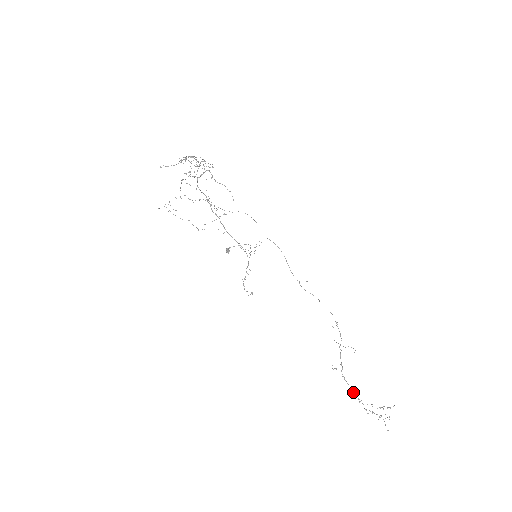
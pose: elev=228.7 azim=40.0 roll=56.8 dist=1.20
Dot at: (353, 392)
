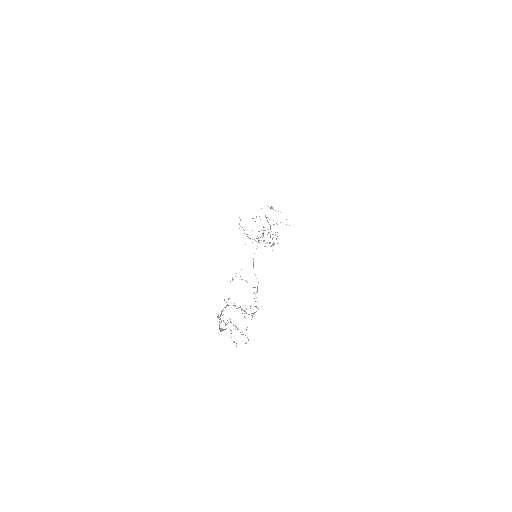
Dot at: (222, 311)
